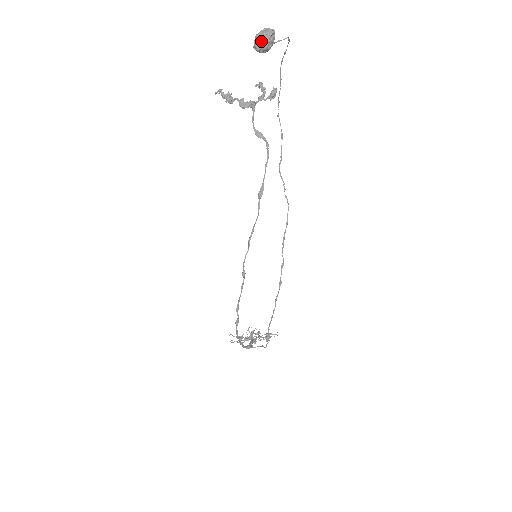
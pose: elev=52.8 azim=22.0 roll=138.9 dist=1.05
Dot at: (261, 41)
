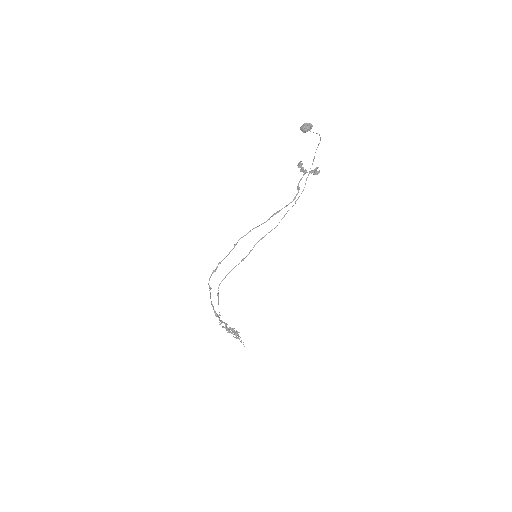
Dot at: (303, 125)
